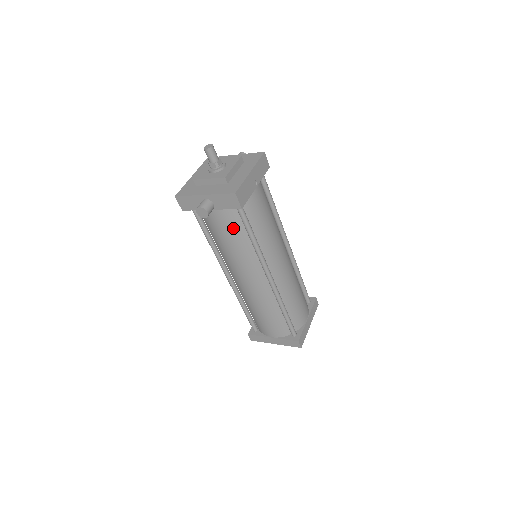
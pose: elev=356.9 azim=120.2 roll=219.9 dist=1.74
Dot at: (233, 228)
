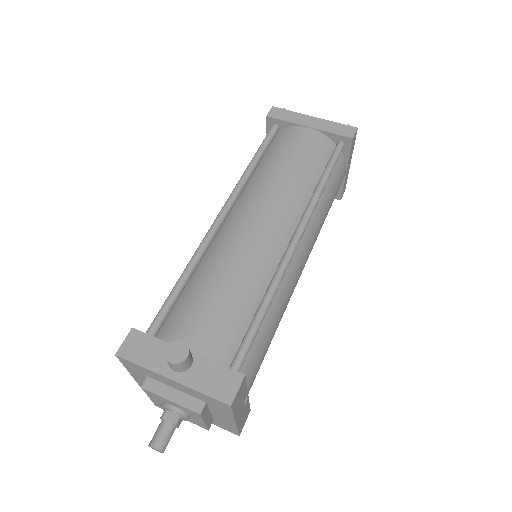
Dot at: occluded
